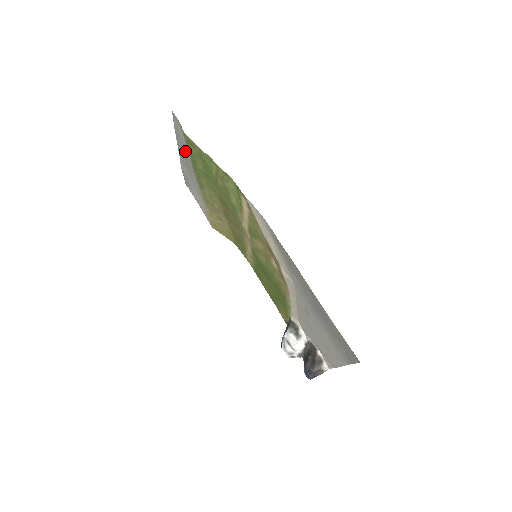
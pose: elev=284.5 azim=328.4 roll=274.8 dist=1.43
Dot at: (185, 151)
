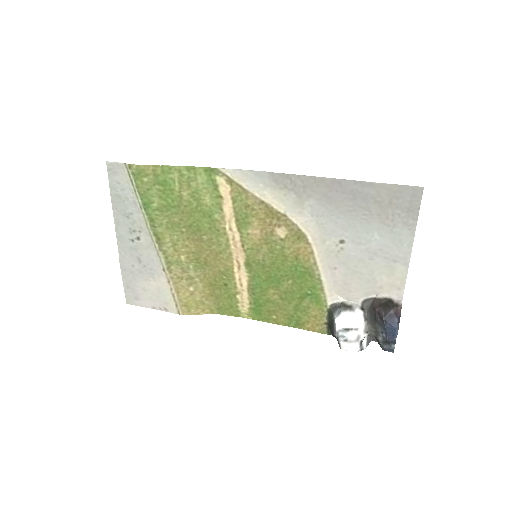
Dot at: (129, 212)
